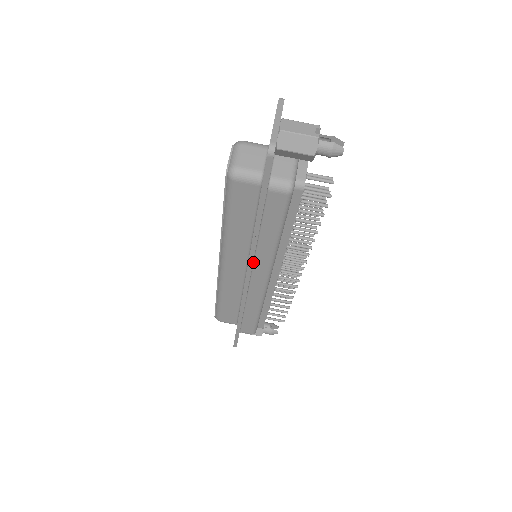
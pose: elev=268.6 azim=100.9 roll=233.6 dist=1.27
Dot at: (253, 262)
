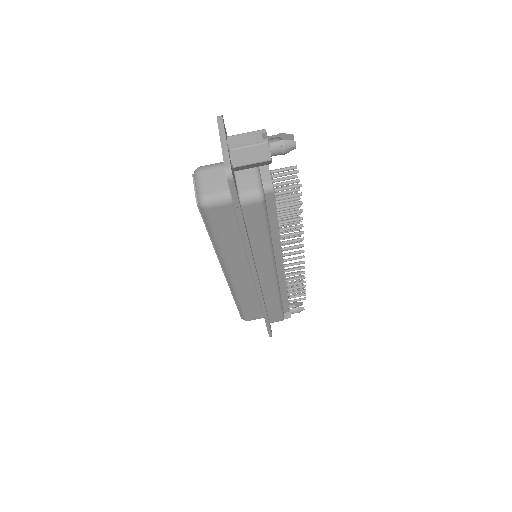
Dot at: (255, 266)
